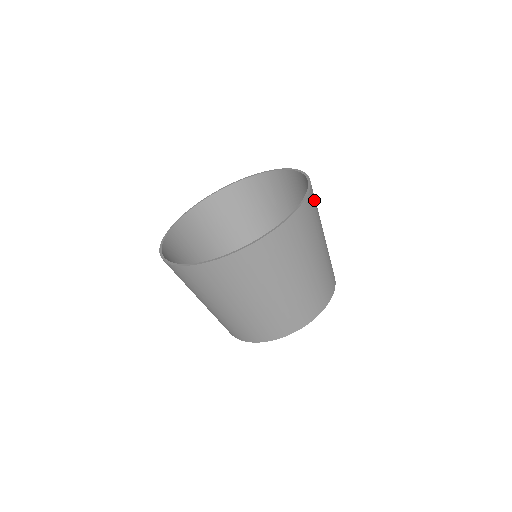
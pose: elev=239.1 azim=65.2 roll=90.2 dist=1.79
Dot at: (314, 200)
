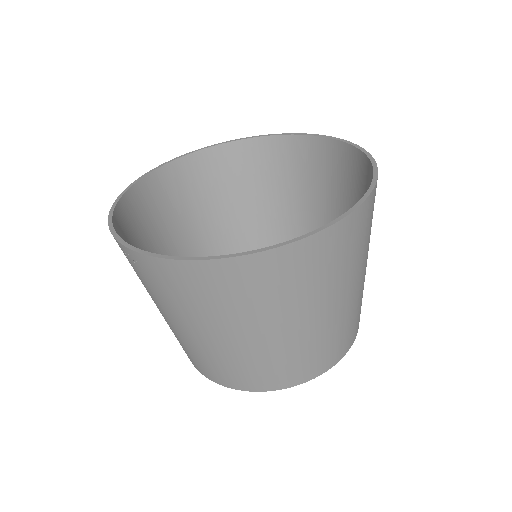
Dot at: occluded
